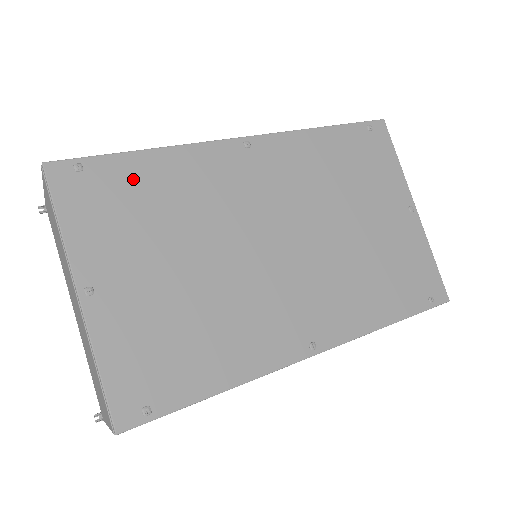
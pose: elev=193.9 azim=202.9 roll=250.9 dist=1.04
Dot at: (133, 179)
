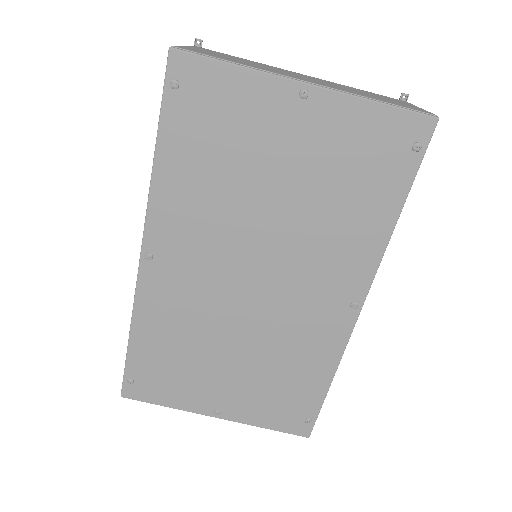
Dot at: (150, 356)
